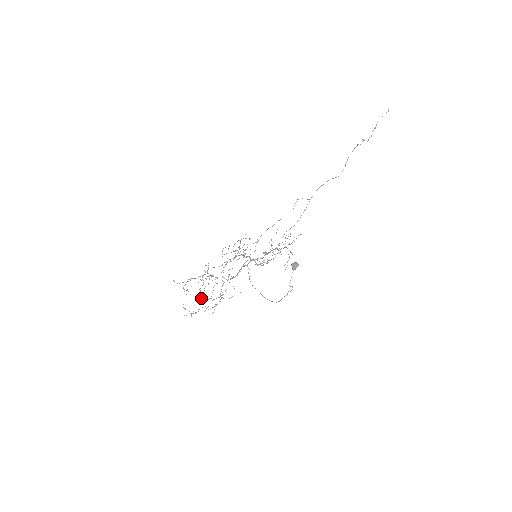
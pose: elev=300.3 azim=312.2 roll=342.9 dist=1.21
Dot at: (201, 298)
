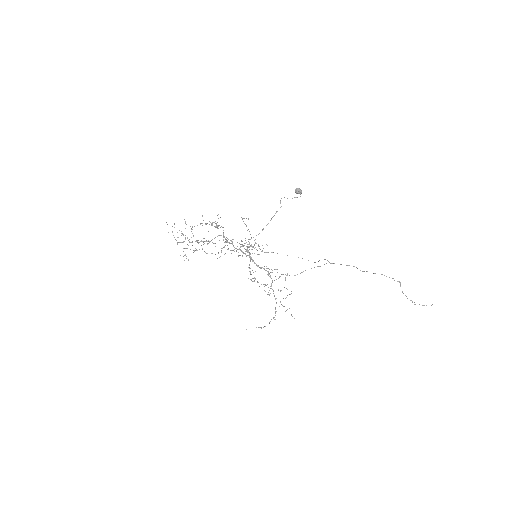
Dot at: occluded
